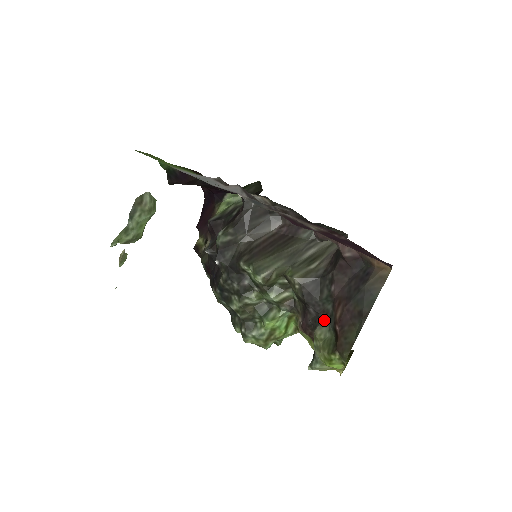
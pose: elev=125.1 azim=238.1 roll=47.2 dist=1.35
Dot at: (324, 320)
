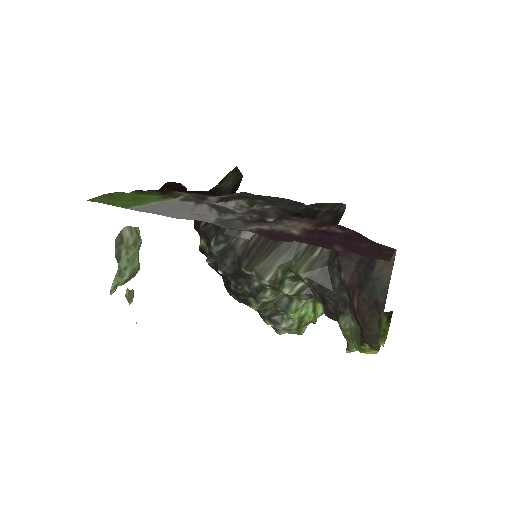
Dot at: (344, 309)
